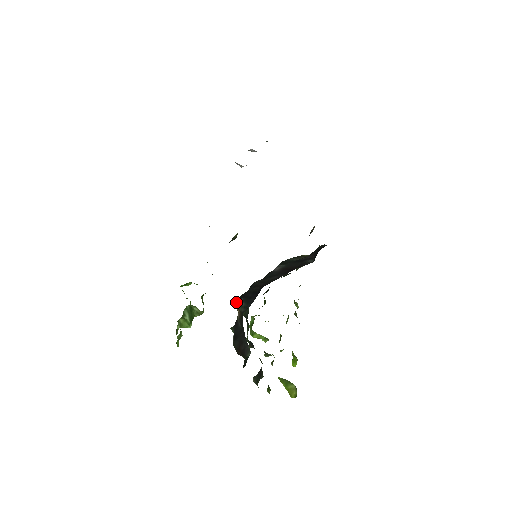
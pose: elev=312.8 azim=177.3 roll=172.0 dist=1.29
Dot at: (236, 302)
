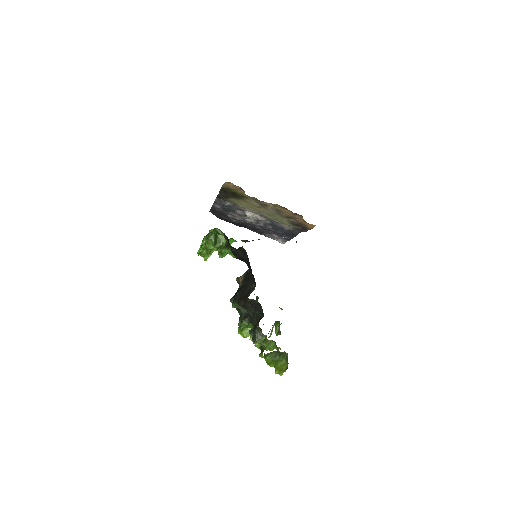
Dot at: (239, 277)
